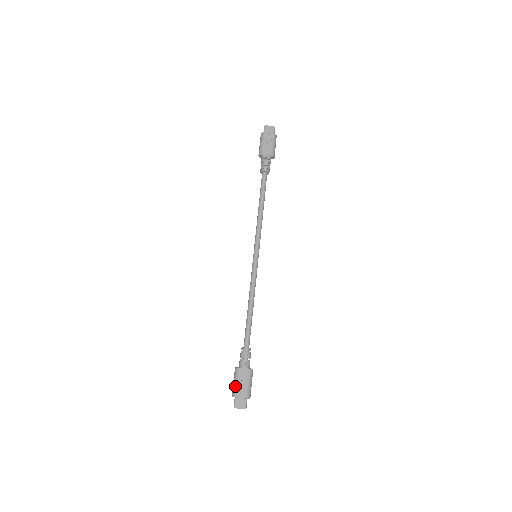
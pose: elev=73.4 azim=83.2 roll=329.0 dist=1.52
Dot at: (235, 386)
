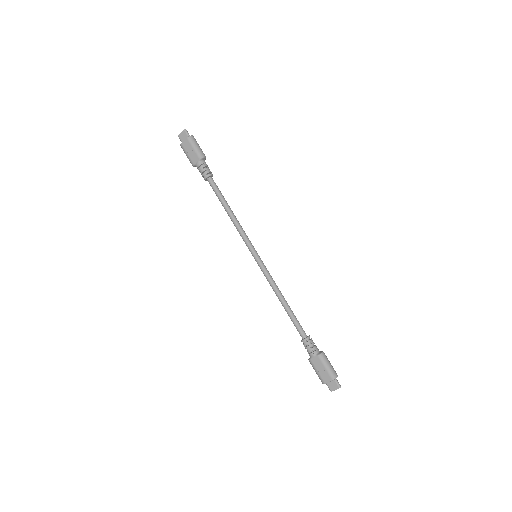
Dot at: (318, 375)
